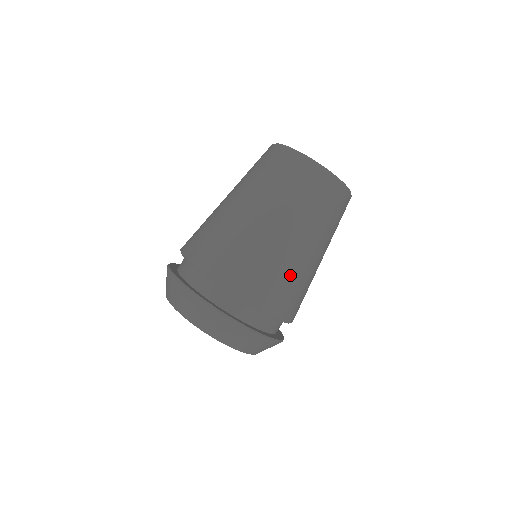
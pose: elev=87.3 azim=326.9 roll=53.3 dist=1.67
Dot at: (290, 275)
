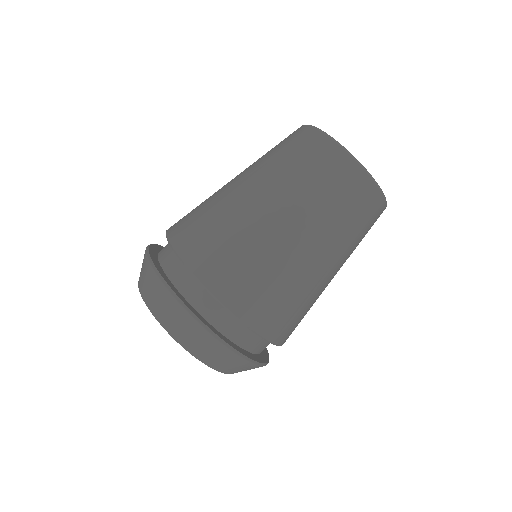
Dot at: (282, 280)
